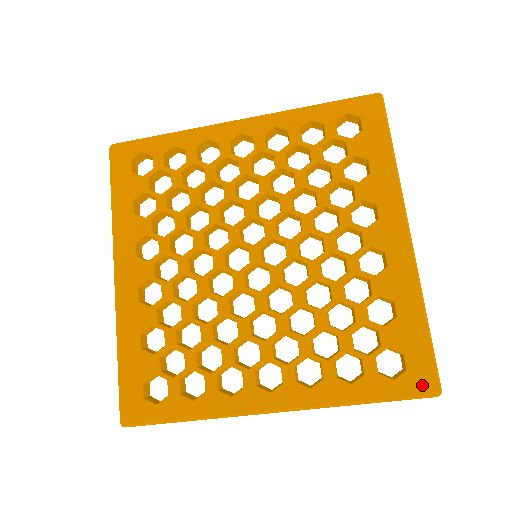
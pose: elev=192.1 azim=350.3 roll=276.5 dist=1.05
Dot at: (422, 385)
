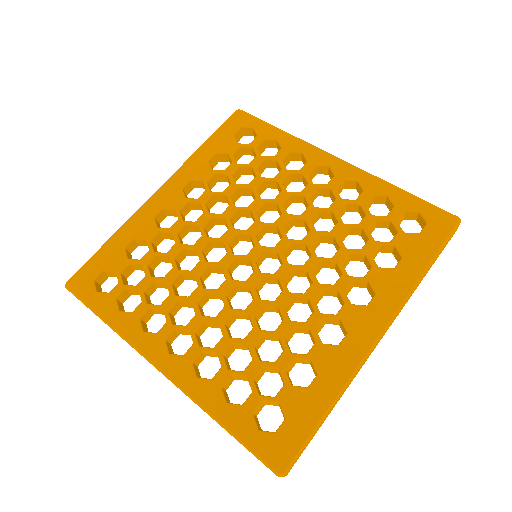
Dot at: (275, 455)
